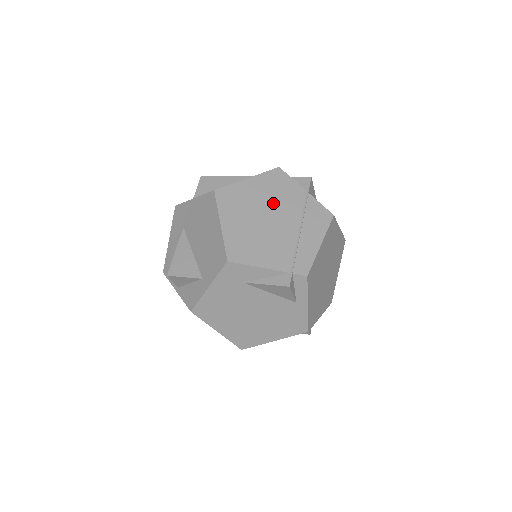
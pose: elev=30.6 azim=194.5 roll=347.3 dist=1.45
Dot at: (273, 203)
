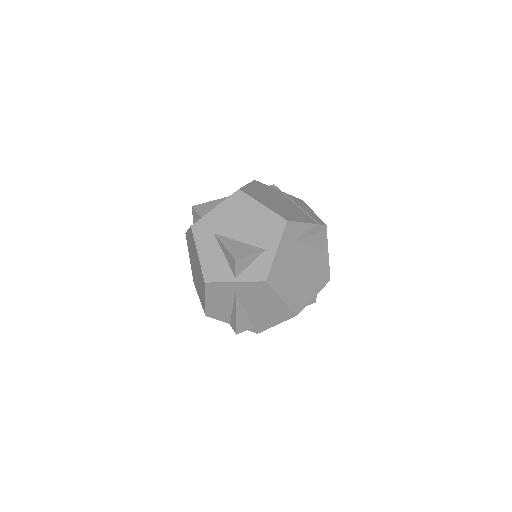
Dot at: (273, 195)
